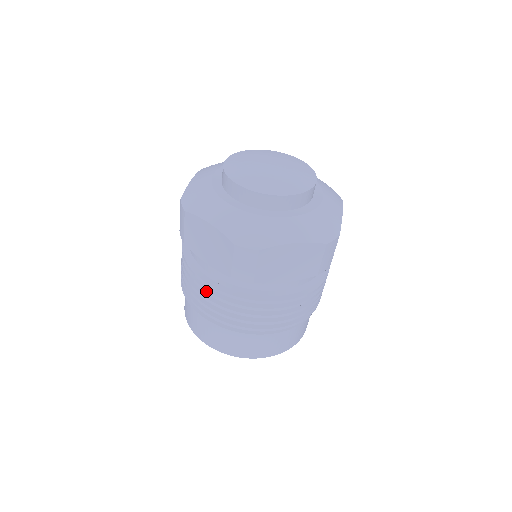
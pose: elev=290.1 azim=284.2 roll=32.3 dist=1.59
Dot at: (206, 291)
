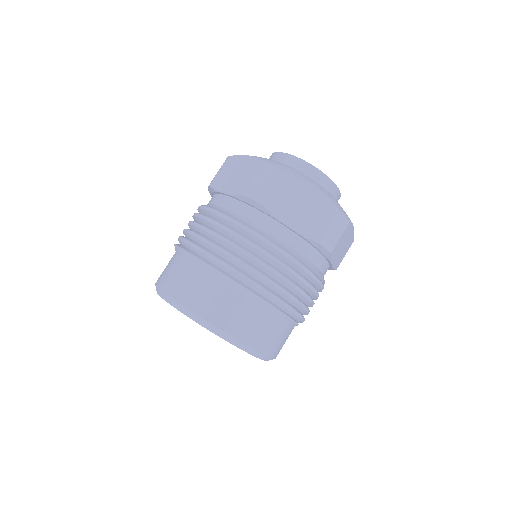
Dot at: (208, 218)
